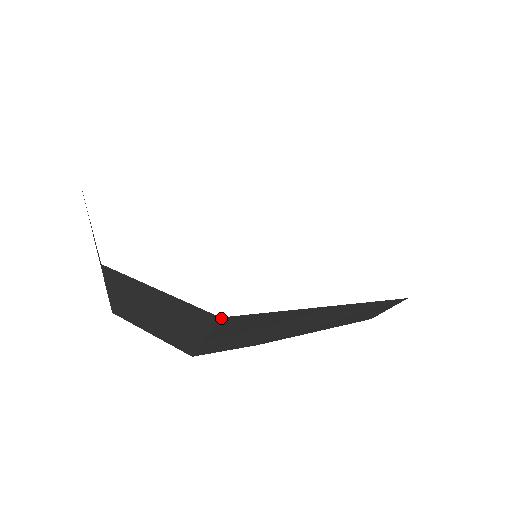
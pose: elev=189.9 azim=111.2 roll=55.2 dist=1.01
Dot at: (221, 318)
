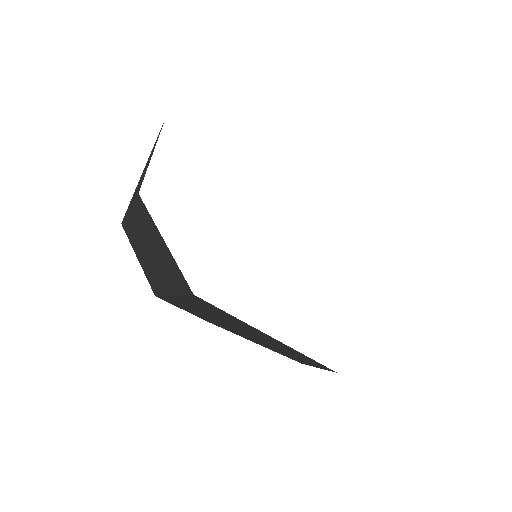
Dot at: (194, 295)
